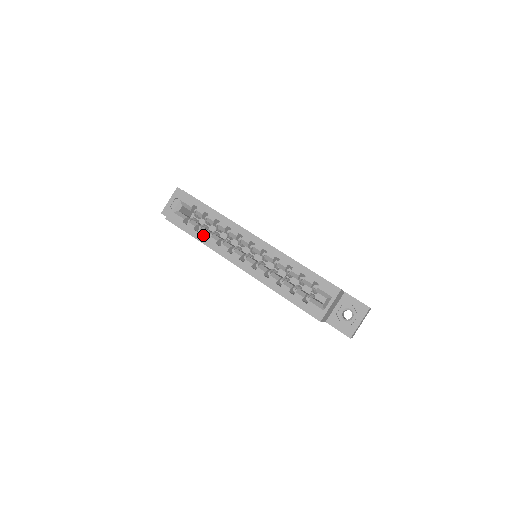
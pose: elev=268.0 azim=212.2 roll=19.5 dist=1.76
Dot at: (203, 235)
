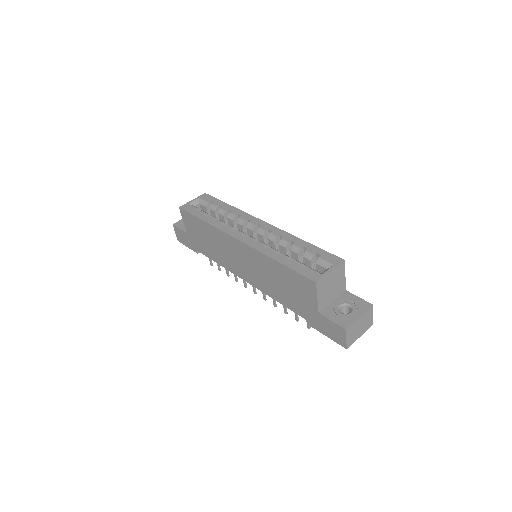
Dot at: (211, 218)
